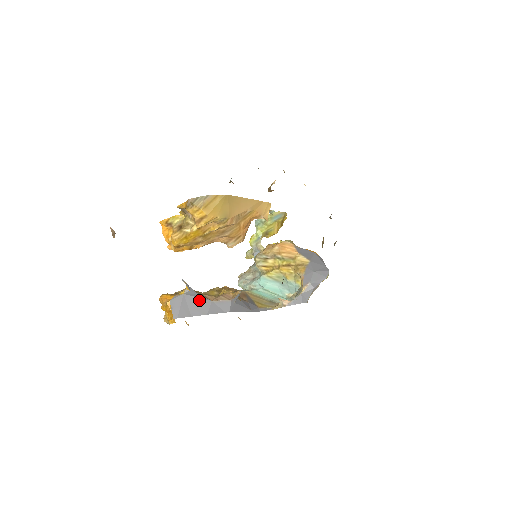
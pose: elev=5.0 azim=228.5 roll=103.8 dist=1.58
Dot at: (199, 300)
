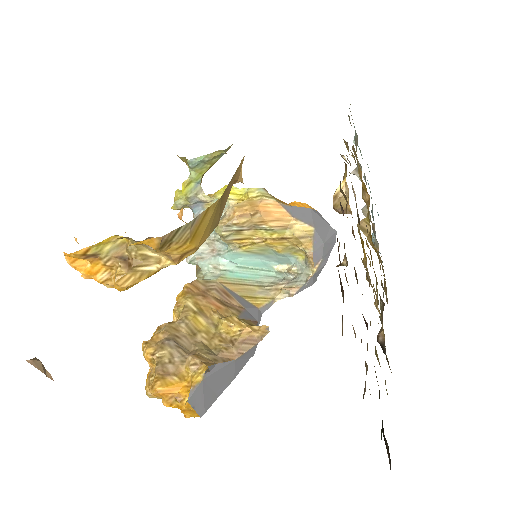
Dot at: (221, 371)
